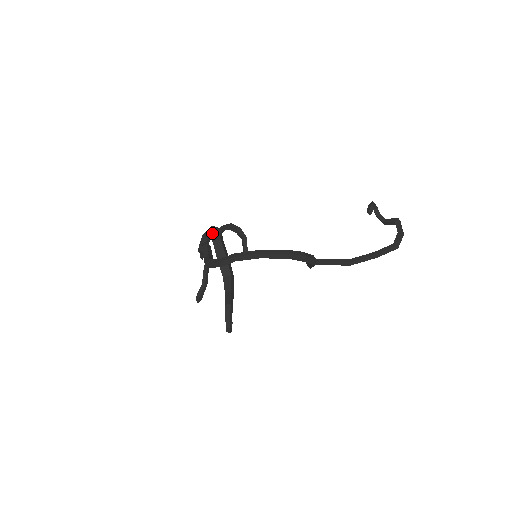
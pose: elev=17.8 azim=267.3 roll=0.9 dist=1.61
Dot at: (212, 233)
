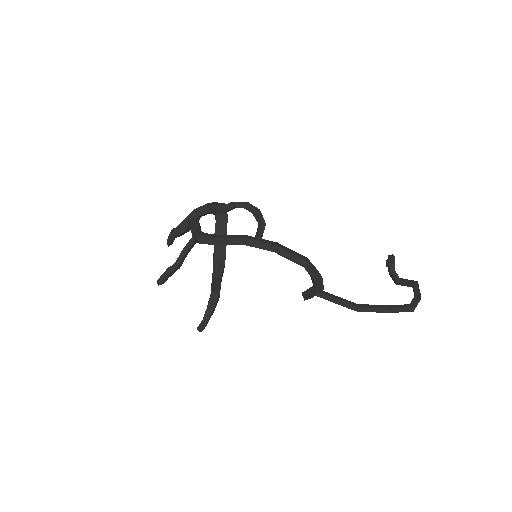
Dot at: (217, 206)
